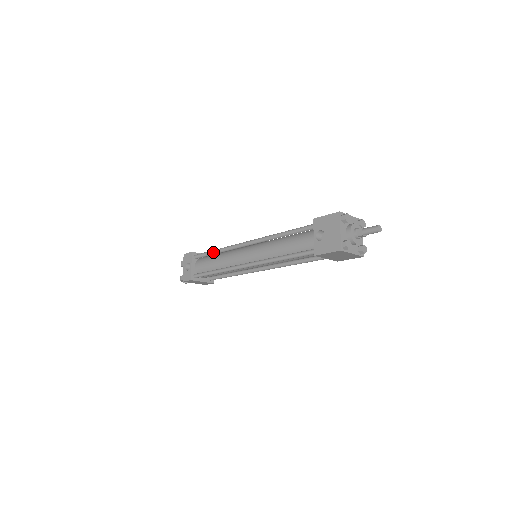
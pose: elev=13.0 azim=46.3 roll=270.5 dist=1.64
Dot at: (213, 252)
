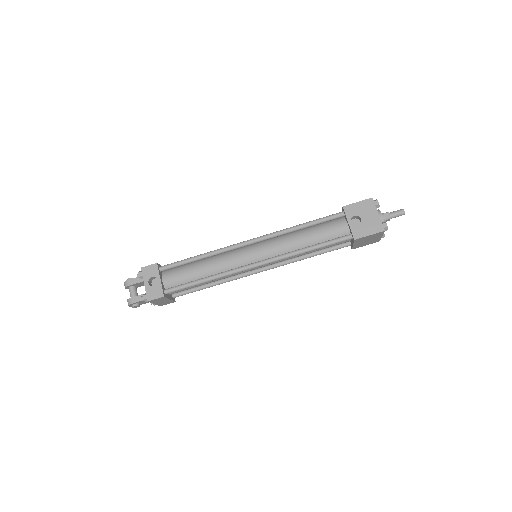
Dot at: (195, 258)
